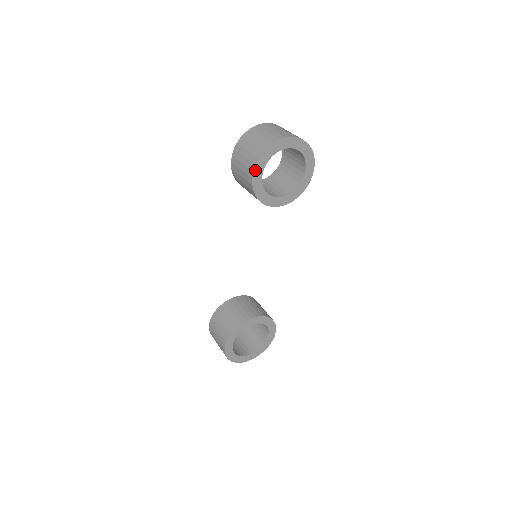
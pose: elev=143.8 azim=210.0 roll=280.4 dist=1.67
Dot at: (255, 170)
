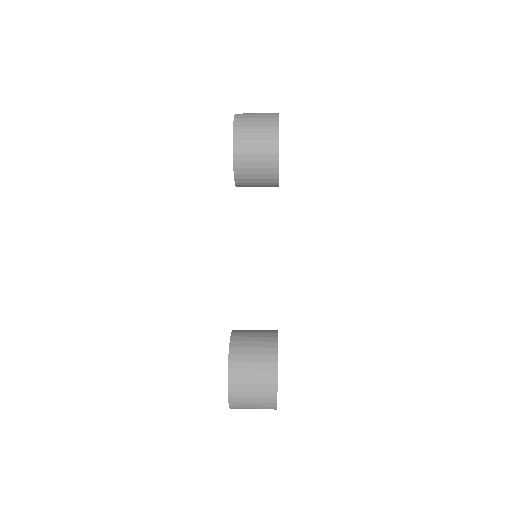
Dot at: occluded
